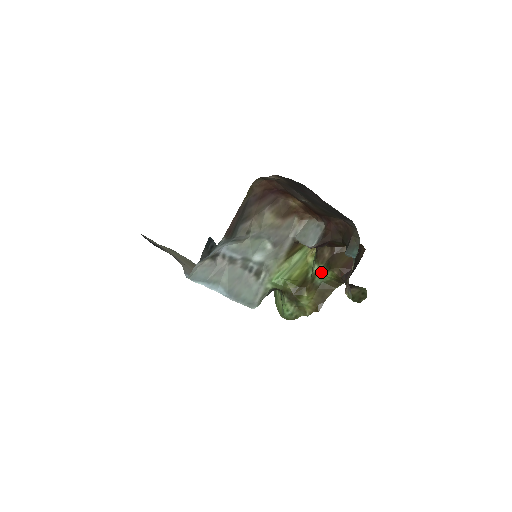
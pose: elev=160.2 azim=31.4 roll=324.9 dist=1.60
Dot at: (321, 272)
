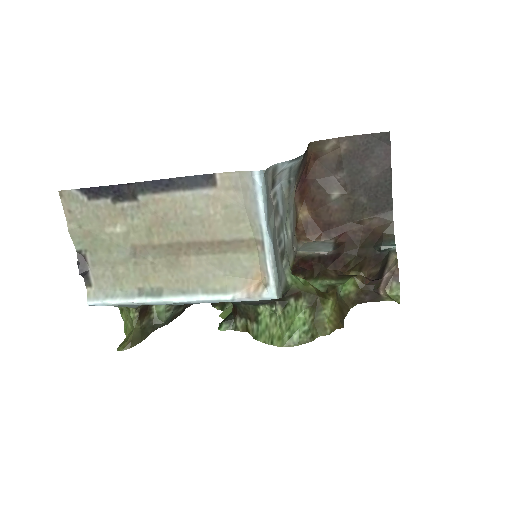
Dot at: (338, 282)
